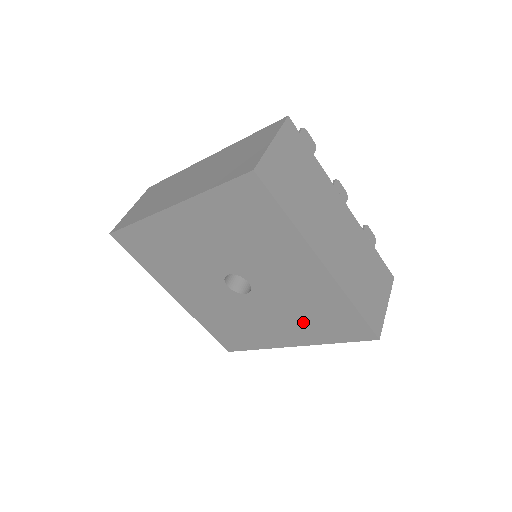
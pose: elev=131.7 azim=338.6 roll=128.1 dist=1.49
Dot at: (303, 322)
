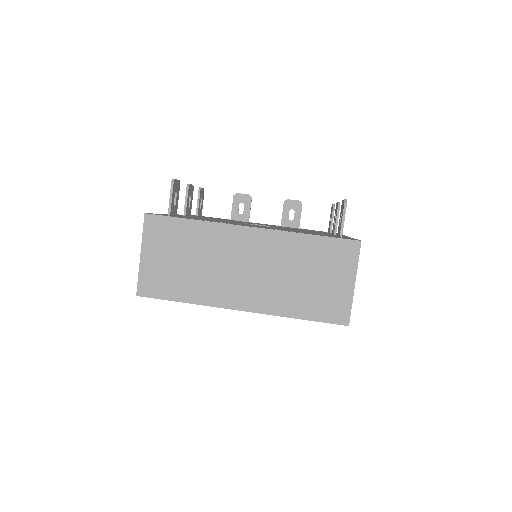
Dot at: occluded
